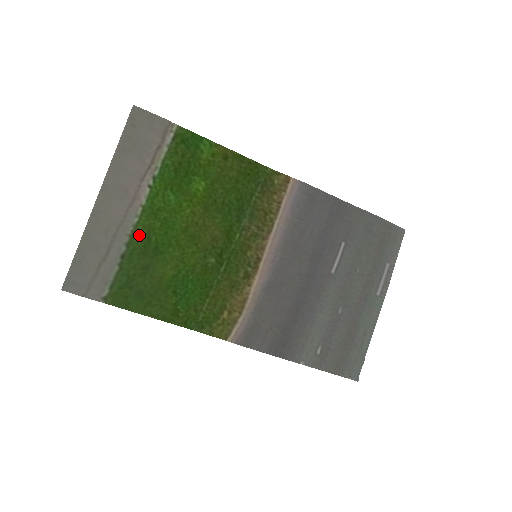
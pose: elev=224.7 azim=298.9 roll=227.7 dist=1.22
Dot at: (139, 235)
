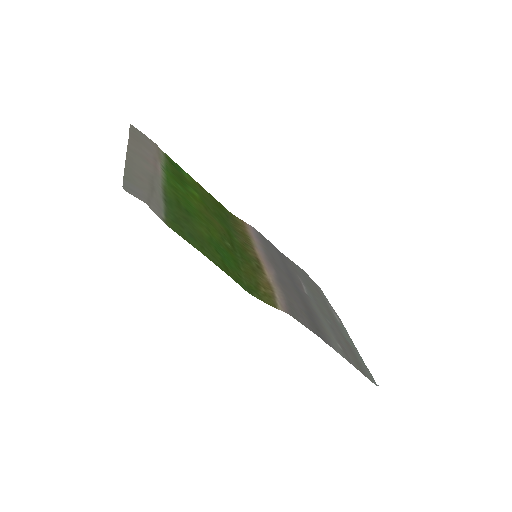
Dot at: (169, 194)
